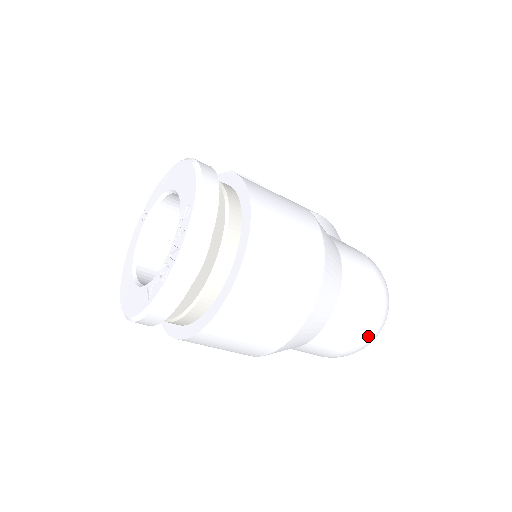
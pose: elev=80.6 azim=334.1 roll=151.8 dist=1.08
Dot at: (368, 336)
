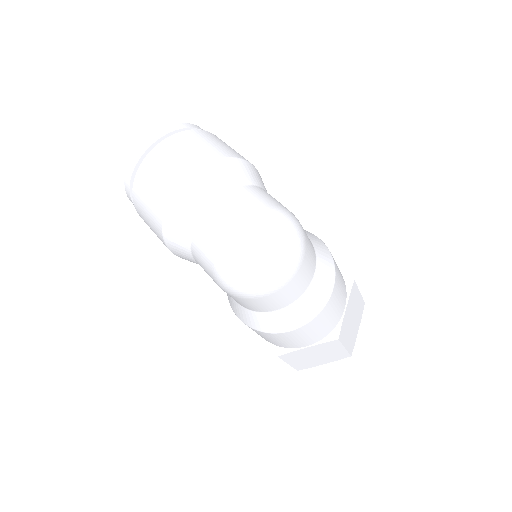
Dot at: (237, 239)
